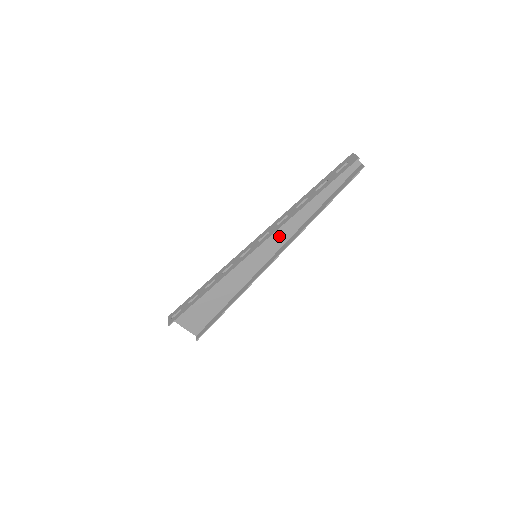
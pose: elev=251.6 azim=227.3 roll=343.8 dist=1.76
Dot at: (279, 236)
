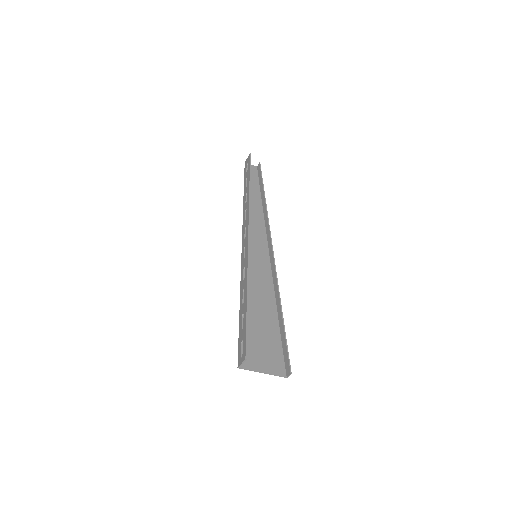
Dot at: (257, 234)
